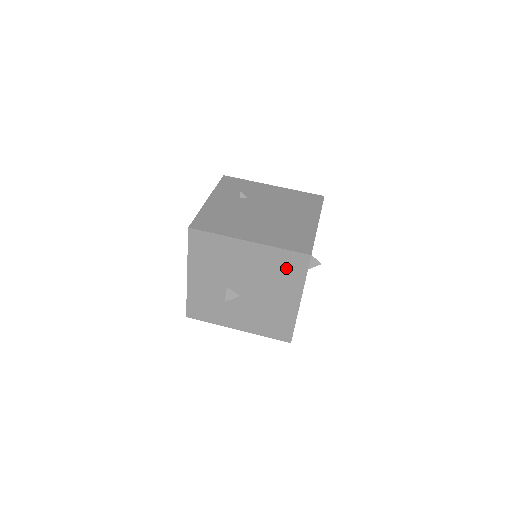
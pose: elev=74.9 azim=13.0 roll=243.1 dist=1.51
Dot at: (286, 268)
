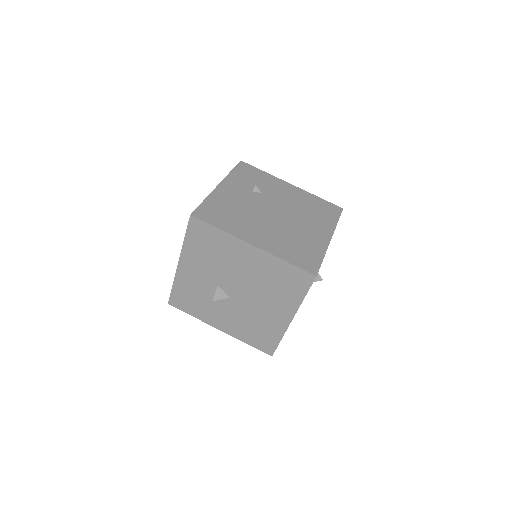
Dot at: (286, 282)
